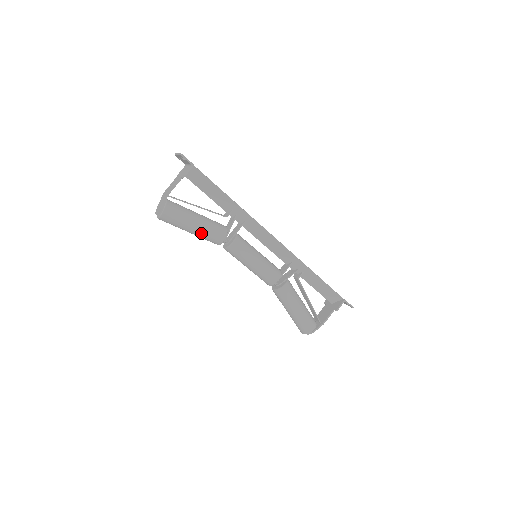
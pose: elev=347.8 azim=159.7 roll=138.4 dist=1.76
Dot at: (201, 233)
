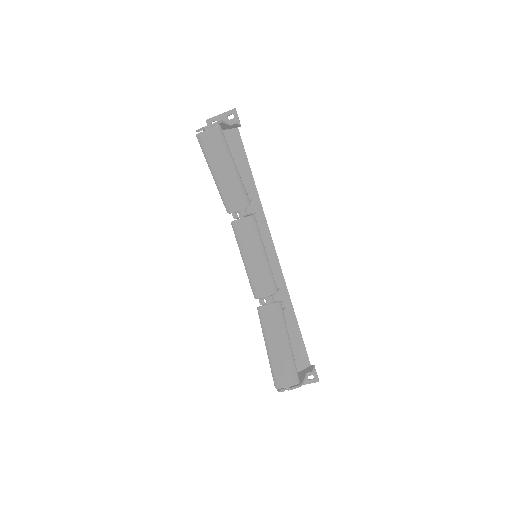
Dot at: (236, 179)
